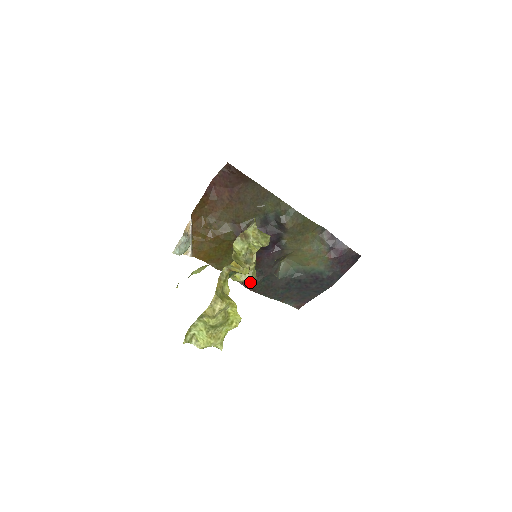
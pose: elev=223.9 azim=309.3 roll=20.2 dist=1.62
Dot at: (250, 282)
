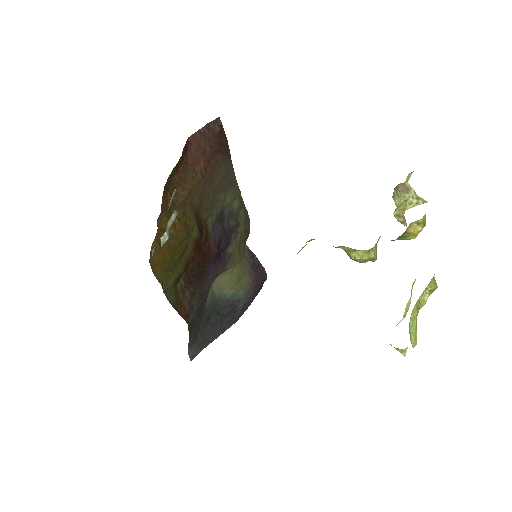
Dot at: (190, 311)
